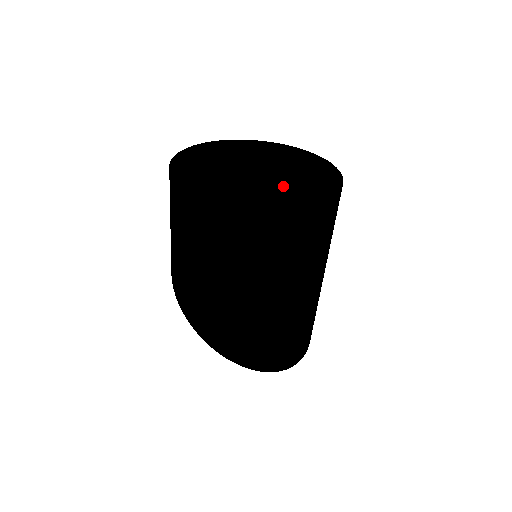
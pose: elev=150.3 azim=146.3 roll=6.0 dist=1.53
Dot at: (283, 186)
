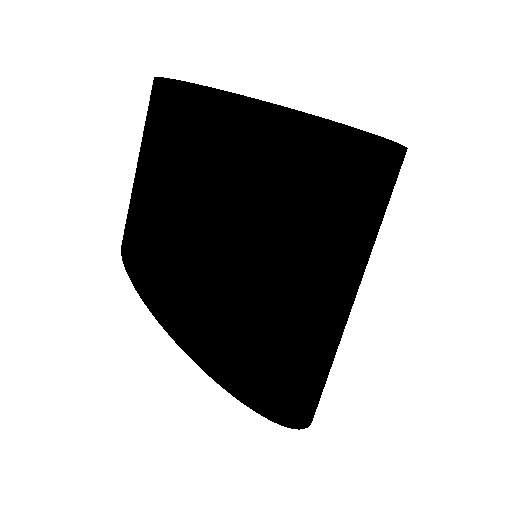
Dot at: occluded
